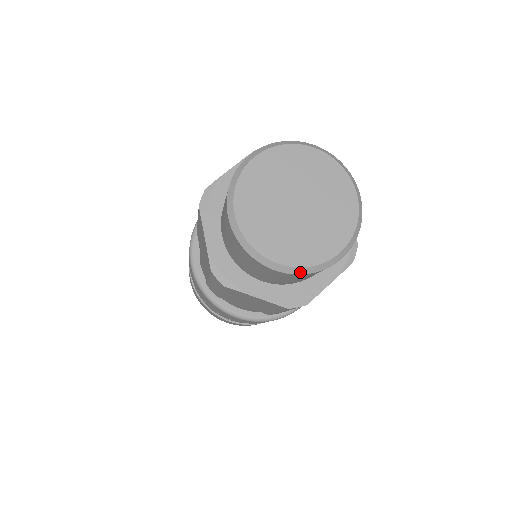
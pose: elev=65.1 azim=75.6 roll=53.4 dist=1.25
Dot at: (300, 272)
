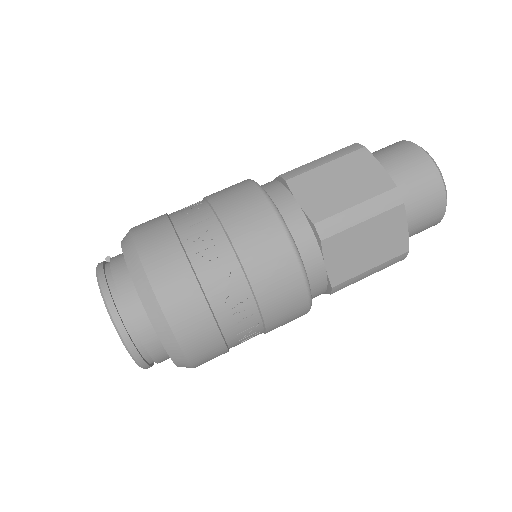
Dot at: (437, 168)
